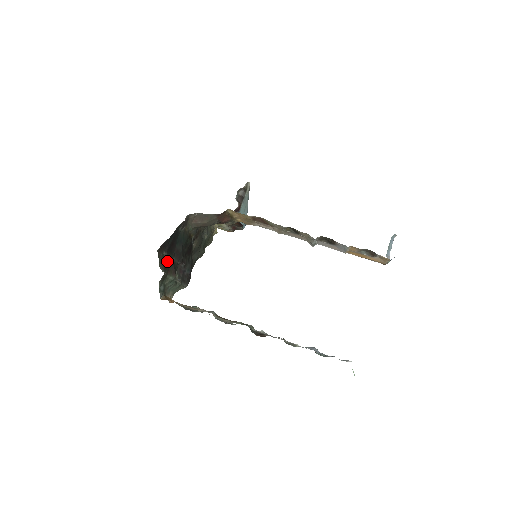
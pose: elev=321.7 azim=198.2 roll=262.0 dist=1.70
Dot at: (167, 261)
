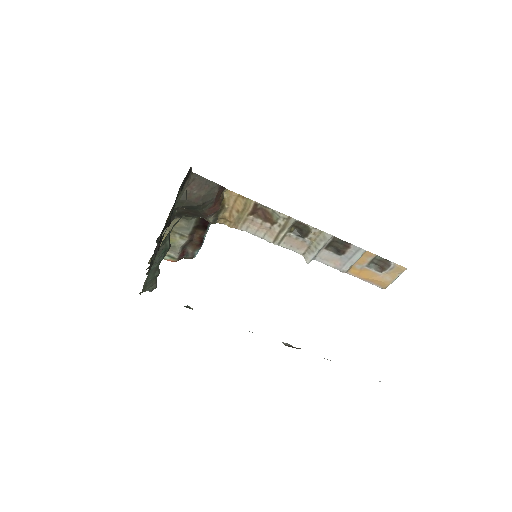
Dot at: occluded
